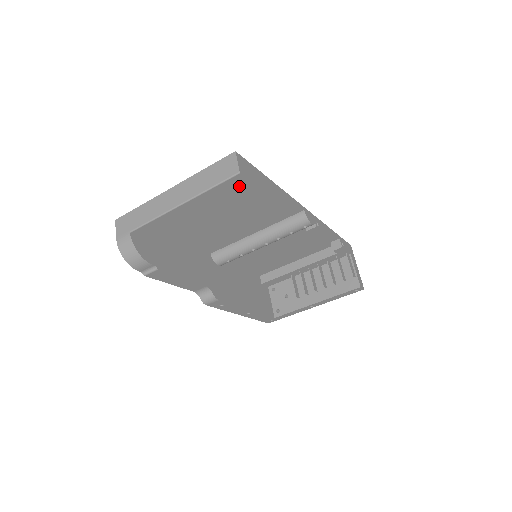
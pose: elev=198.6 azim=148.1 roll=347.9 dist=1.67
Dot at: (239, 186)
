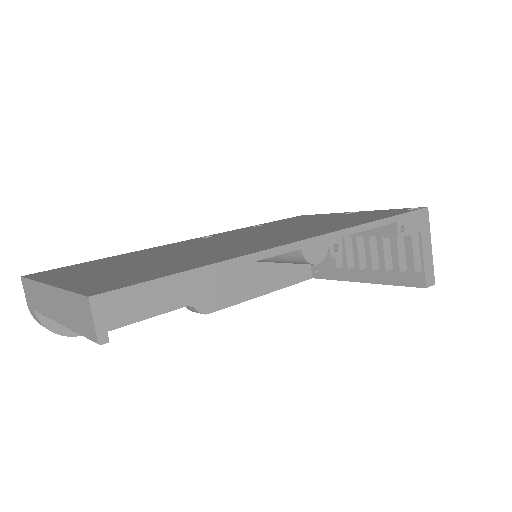
Dot at: occluded
